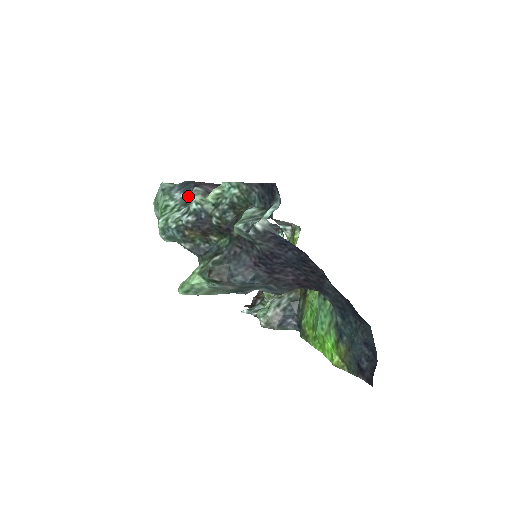
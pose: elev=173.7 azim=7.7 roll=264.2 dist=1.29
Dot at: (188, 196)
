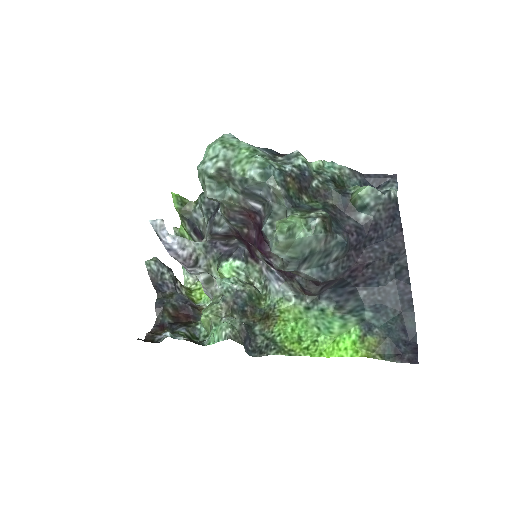
Dot at: (276, 155)
